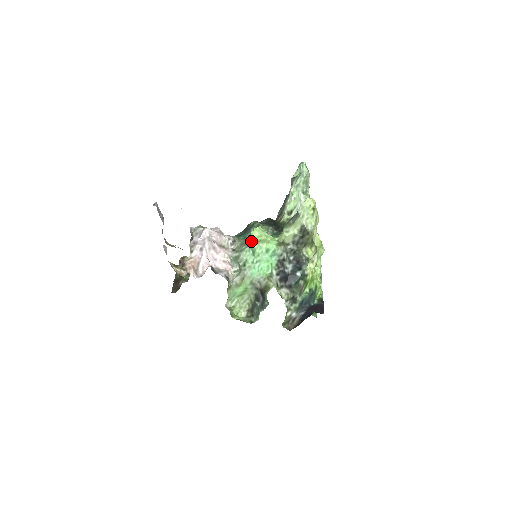
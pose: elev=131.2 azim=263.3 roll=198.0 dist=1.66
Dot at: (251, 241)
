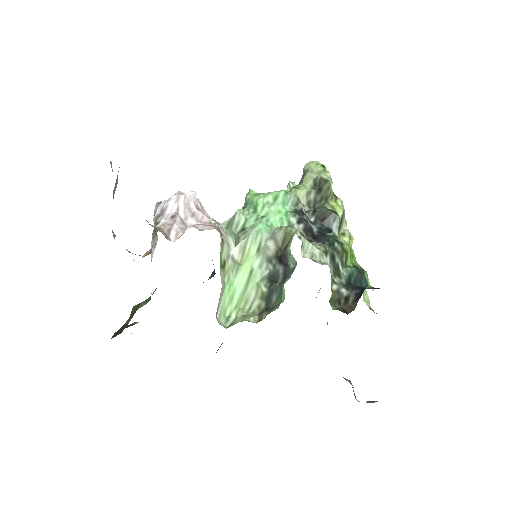
Dot at: (248, 199)
